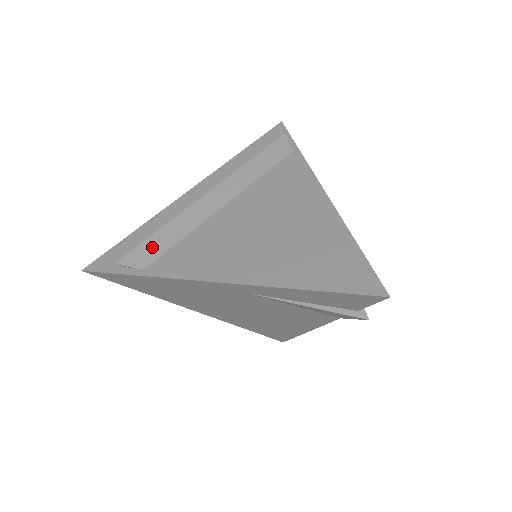
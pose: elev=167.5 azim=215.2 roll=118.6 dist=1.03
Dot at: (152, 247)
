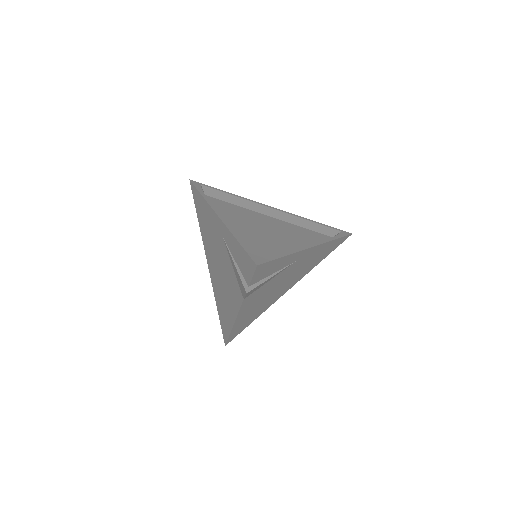
Dot at: (221, 195)
